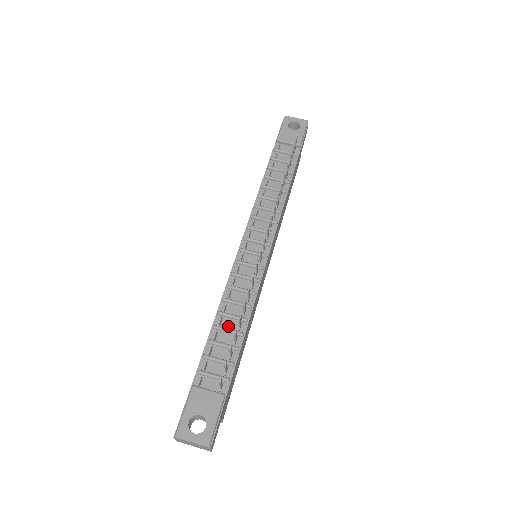
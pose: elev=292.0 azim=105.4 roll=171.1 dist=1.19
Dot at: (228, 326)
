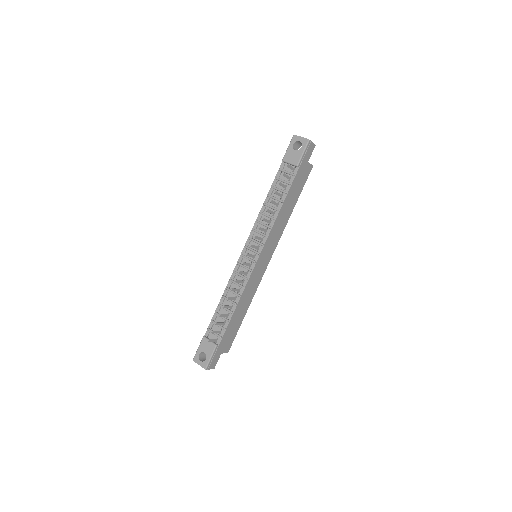
Dot at: occluded
